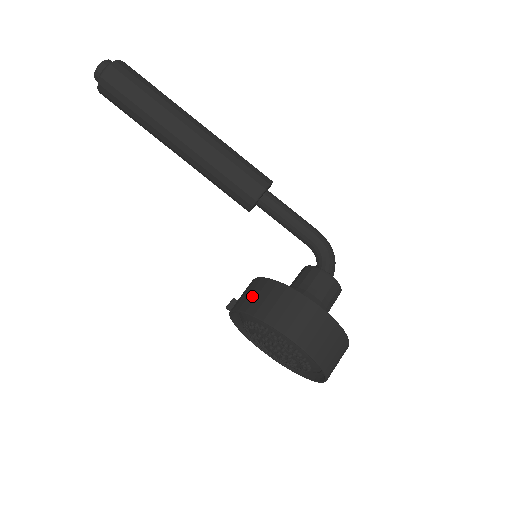
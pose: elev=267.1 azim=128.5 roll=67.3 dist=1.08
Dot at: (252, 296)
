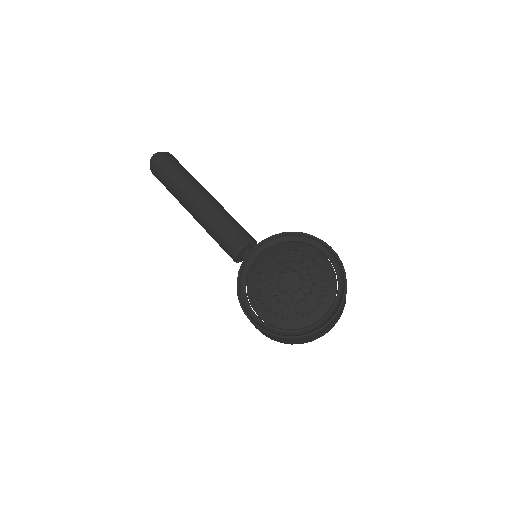
Dot at: occluded
